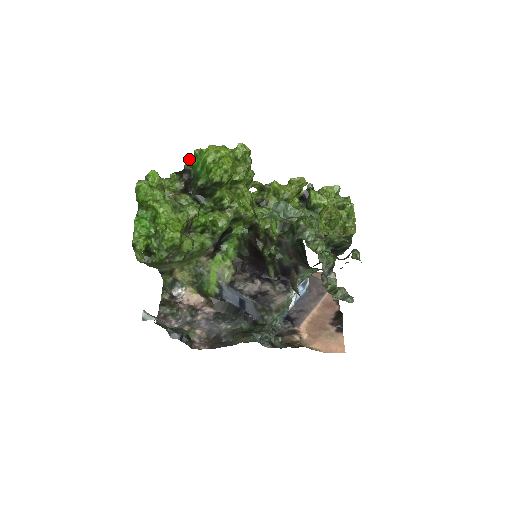
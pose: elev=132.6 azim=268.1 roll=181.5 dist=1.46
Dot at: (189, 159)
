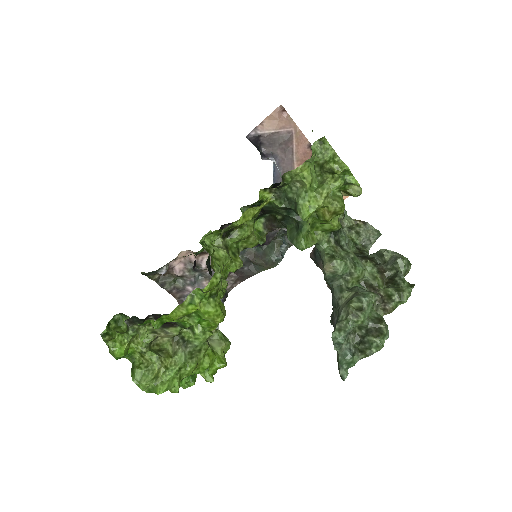
Dot at: occluded
